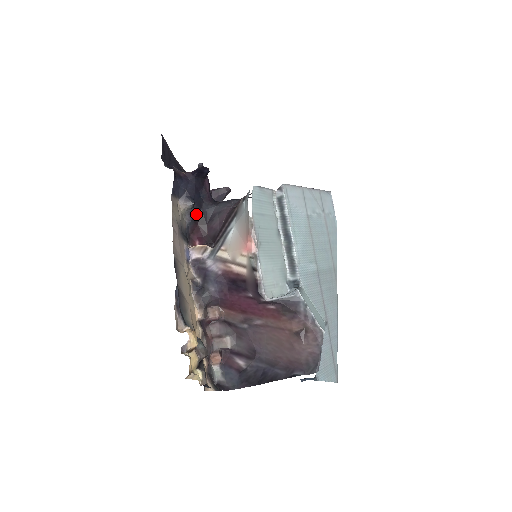
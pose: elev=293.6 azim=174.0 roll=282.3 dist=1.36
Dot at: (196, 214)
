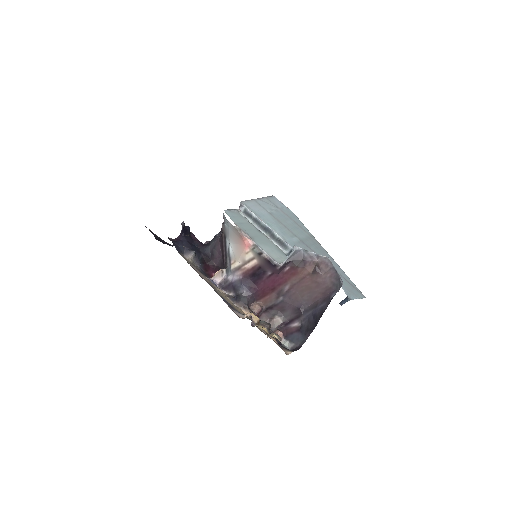
Dot at: (200, 258)
